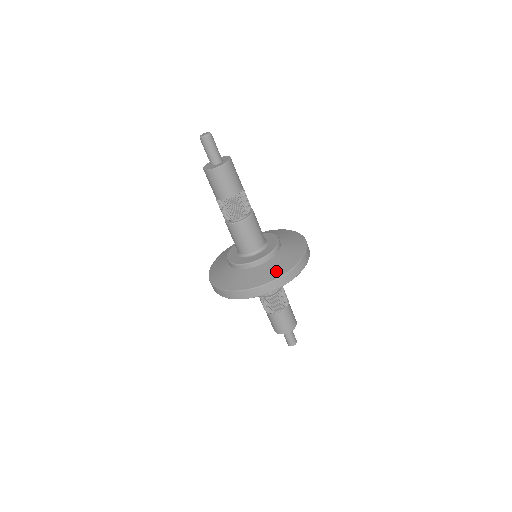
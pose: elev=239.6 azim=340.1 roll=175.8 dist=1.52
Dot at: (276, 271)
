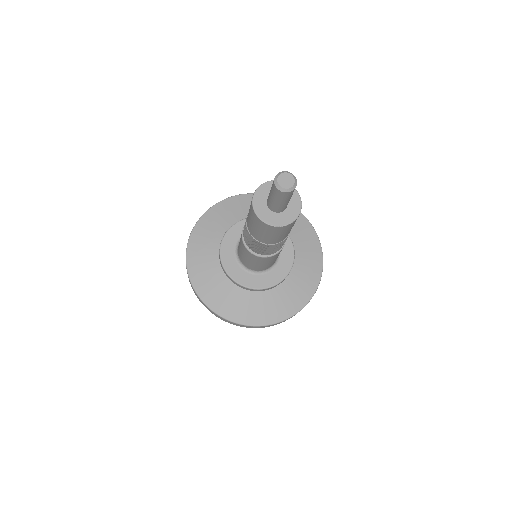
Dot at: (277, 311)
